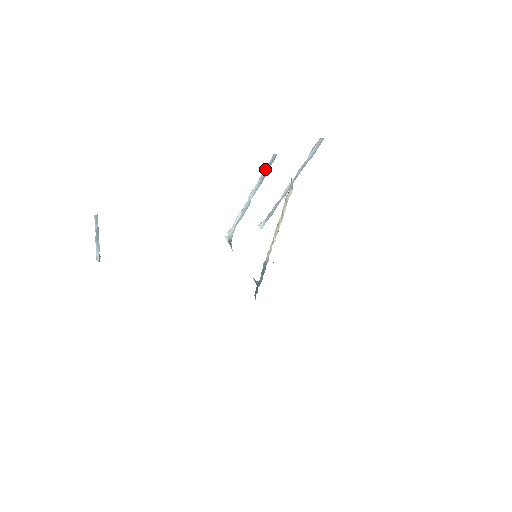
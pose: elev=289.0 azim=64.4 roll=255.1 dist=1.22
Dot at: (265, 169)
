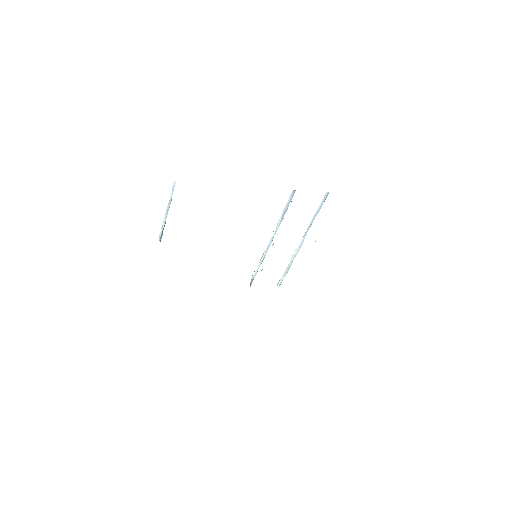
Dot at: (286, 205)
